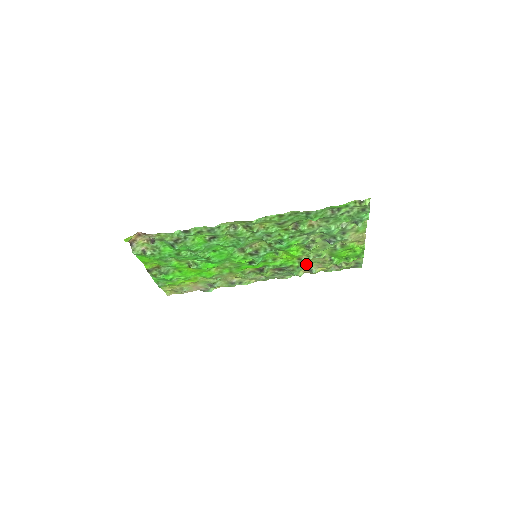
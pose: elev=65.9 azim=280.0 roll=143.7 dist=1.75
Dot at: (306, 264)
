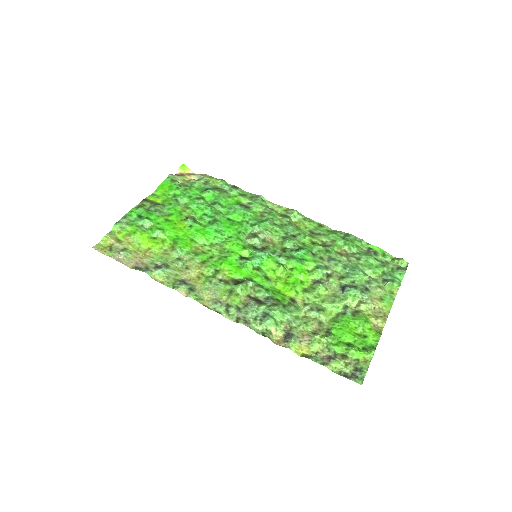
Dot at: (293, 317)
